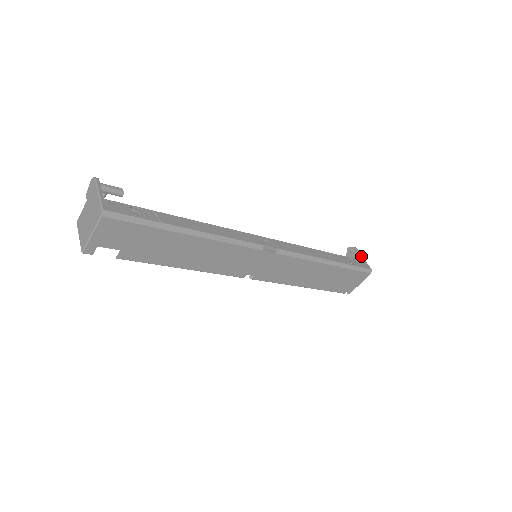
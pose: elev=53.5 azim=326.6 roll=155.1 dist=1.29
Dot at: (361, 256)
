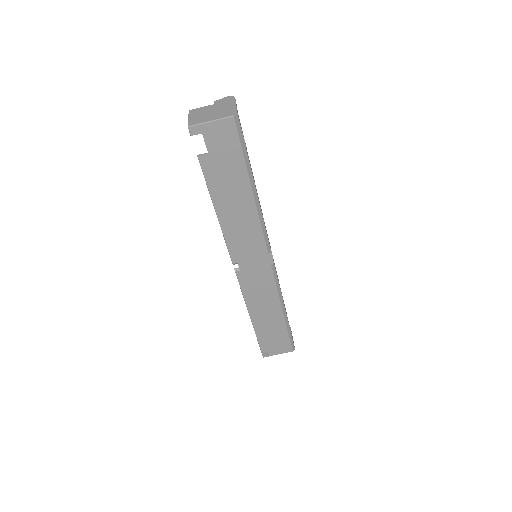
Dot at: occluded
